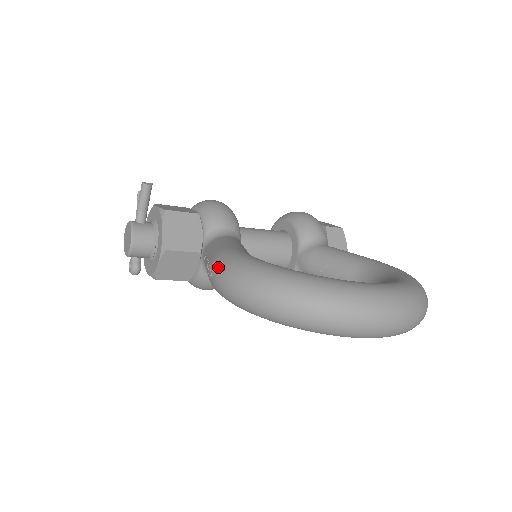
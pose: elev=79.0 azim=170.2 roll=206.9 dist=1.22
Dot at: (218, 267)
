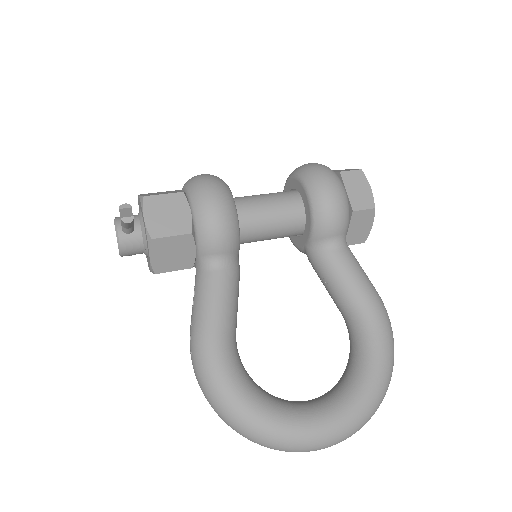
Dot at: (194, 360)
